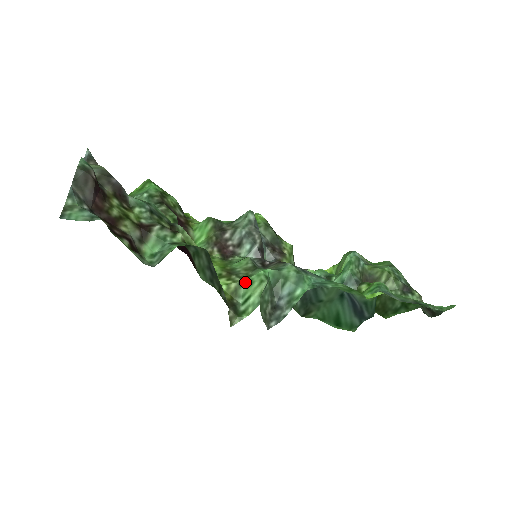
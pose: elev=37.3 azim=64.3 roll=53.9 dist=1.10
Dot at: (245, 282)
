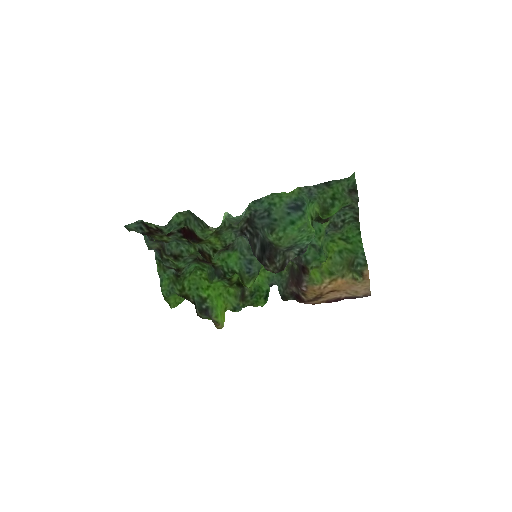
Dot at: (221, 225)
